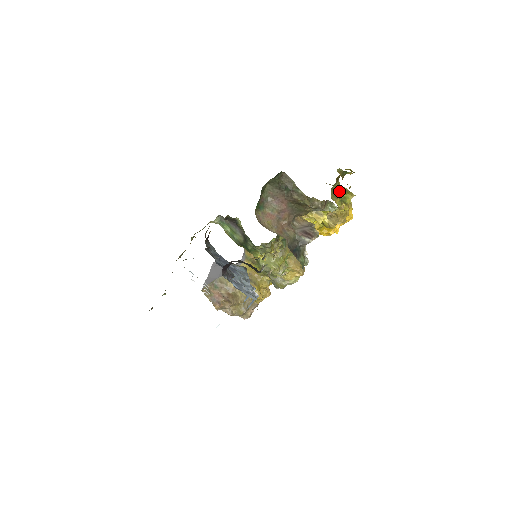
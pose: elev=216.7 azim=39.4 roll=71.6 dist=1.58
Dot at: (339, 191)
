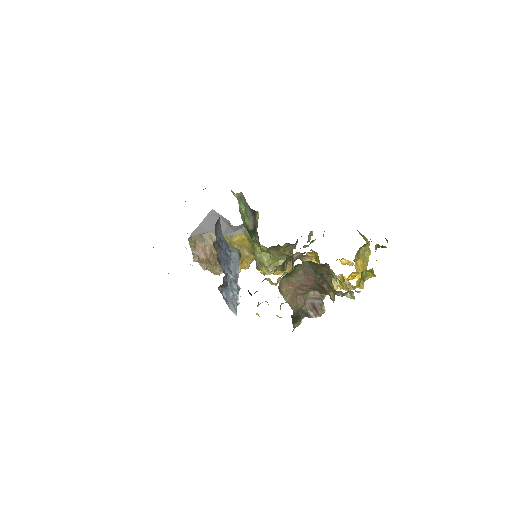
Dot at: (365, 248)
